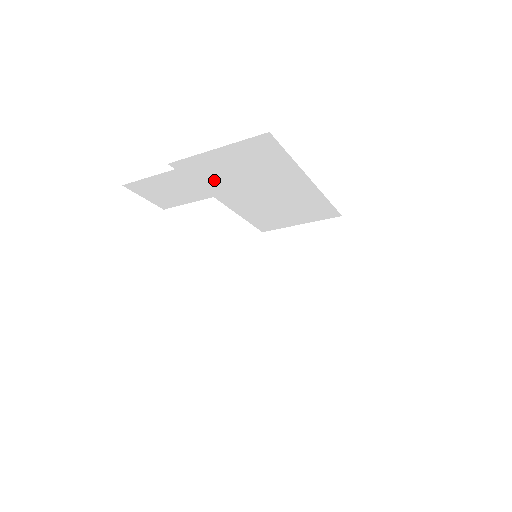
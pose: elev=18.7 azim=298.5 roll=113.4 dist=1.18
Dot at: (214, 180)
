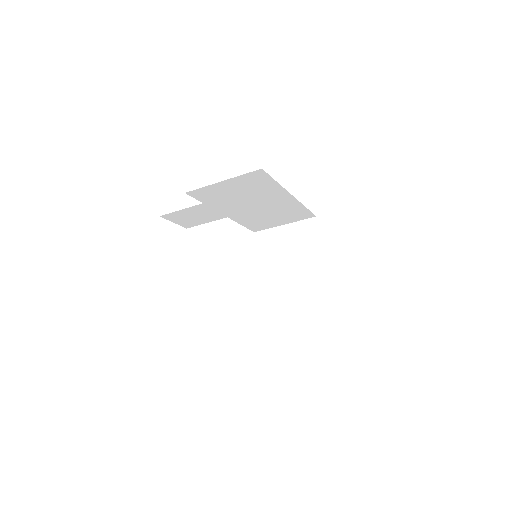
Dot at: (226, 208)
